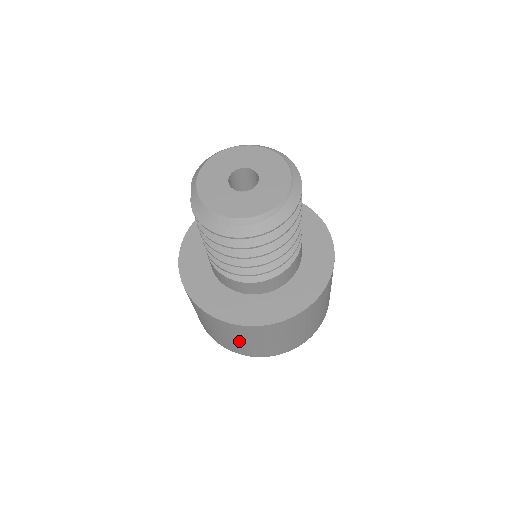
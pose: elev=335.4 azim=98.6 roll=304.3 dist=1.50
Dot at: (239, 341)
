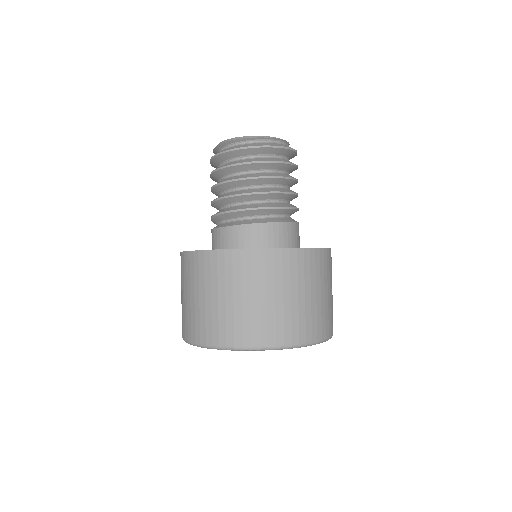
Dot at: (193, 298)
